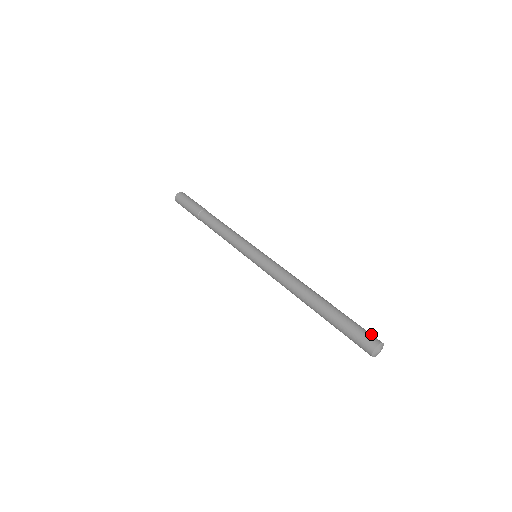
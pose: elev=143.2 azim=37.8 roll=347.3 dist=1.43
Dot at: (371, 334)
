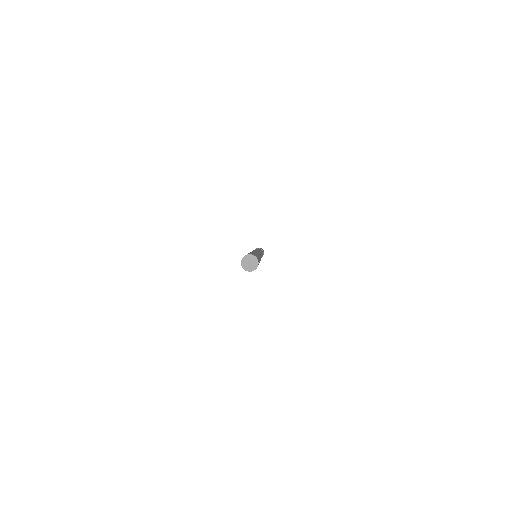
Dot at: (254, 254)
